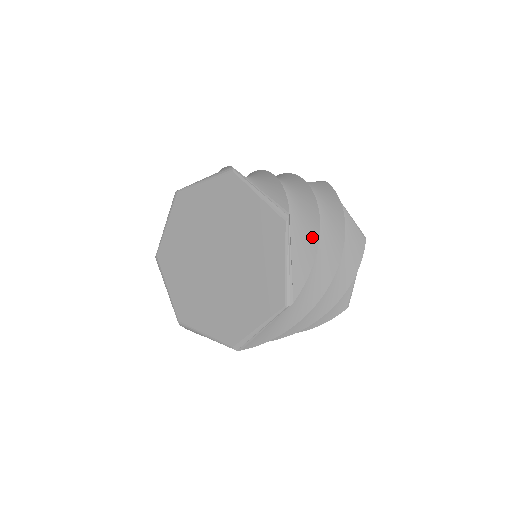
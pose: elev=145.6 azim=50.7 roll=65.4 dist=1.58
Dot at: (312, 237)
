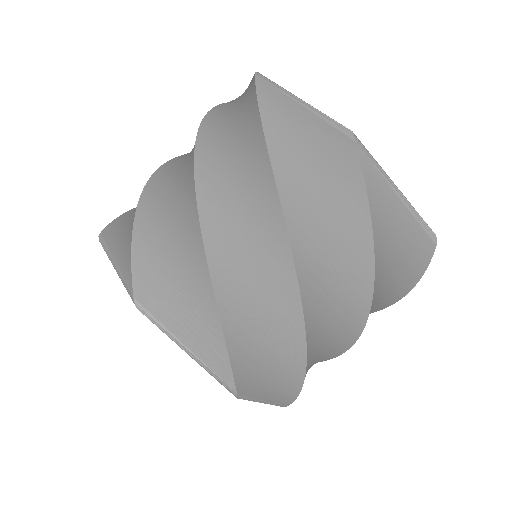
Dot at: (294, 365)
